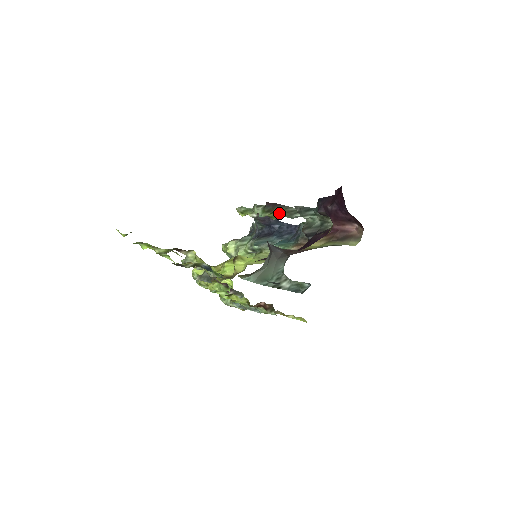
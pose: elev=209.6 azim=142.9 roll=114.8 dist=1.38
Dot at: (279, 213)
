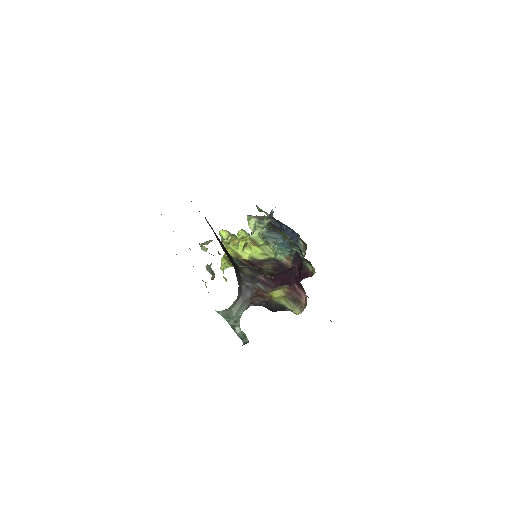
Dot at: occluded
